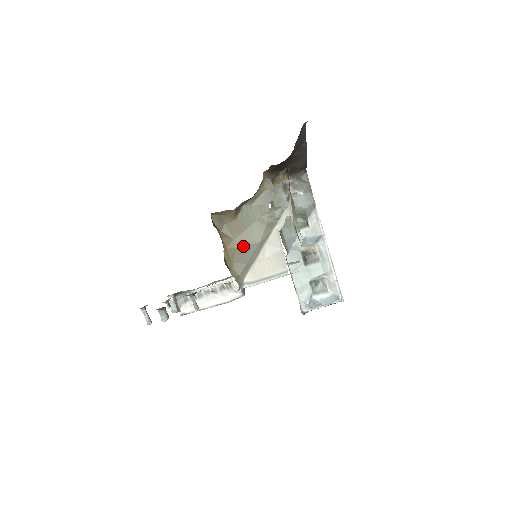
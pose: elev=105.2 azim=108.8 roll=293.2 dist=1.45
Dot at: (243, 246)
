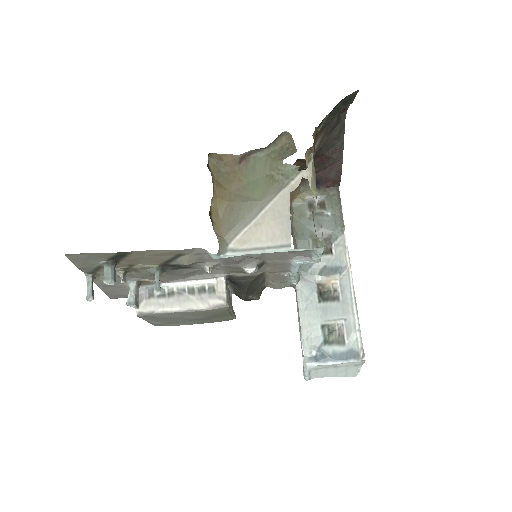
Dot at: (239, 201)
